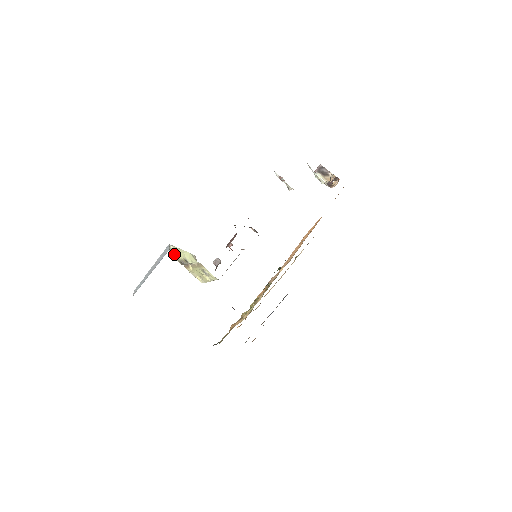
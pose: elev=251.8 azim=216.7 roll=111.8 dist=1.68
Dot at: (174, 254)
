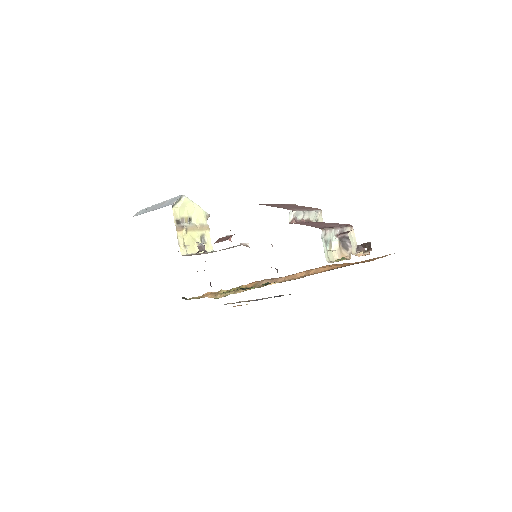
Dot at: (177, 209)
